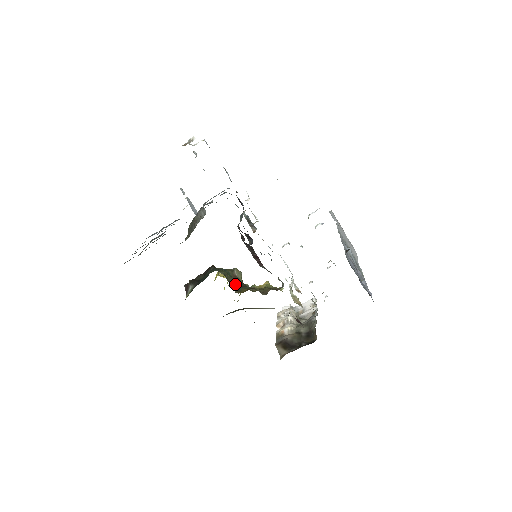
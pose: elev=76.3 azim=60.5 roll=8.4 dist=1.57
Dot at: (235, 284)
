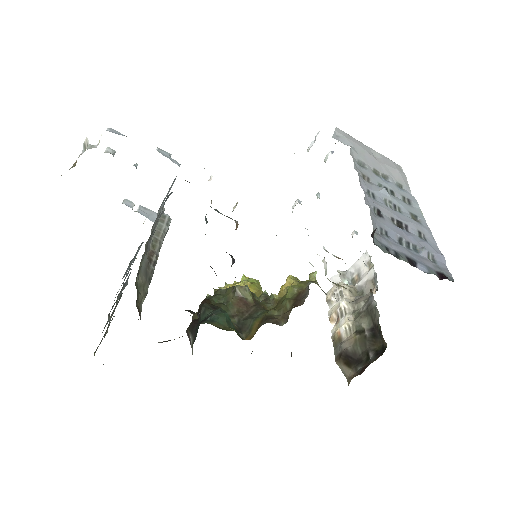
Dot at: (242, 315)
